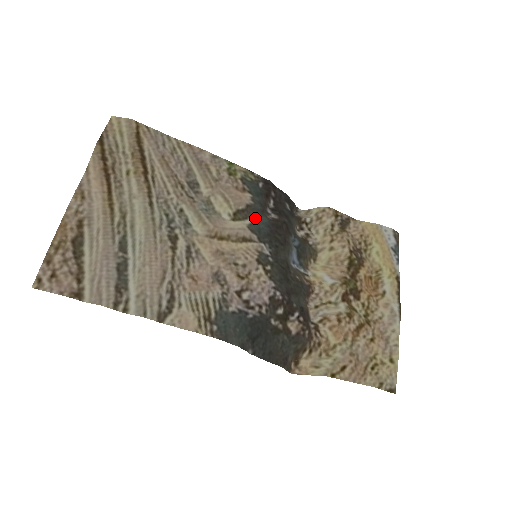
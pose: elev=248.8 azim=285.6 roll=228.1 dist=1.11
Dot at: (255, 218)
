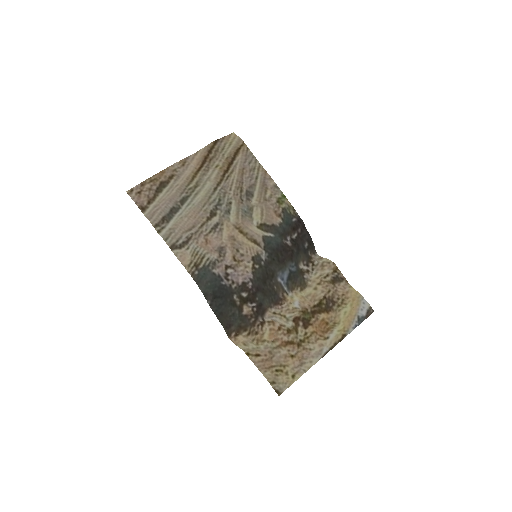
Dot at: (273, 235)
